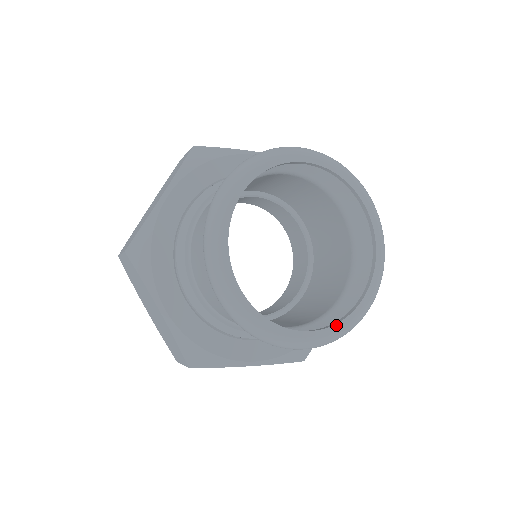
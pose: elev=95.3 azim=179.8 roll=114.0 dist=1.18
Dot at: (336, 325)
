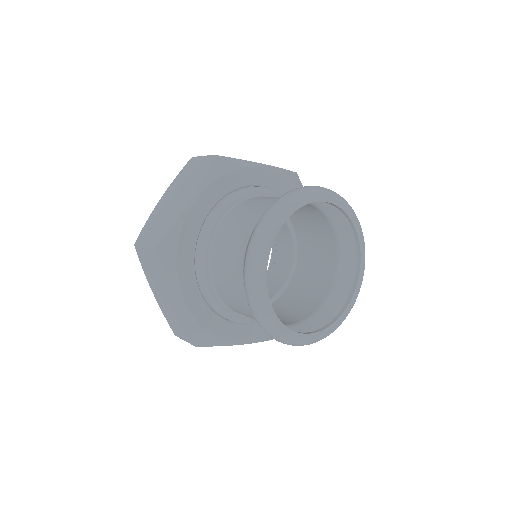
Dot at: (359, 278)
